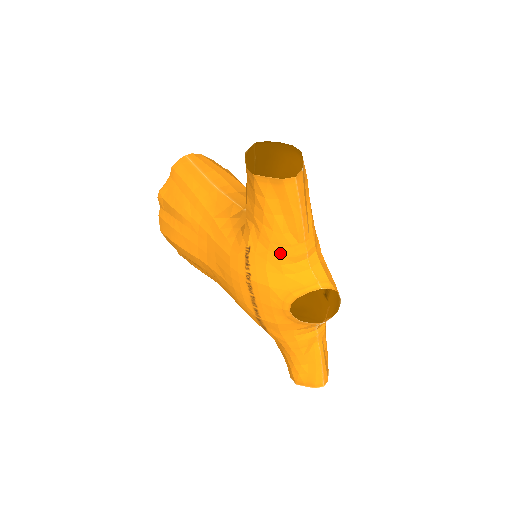
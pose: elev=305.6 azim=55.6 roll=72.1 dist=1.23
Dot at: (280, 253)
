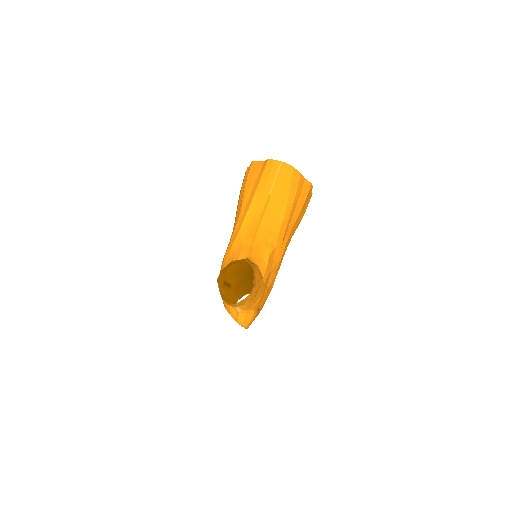
Dot at: occluded
